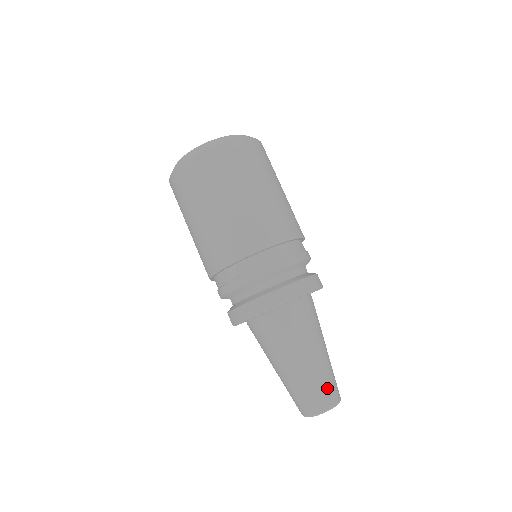
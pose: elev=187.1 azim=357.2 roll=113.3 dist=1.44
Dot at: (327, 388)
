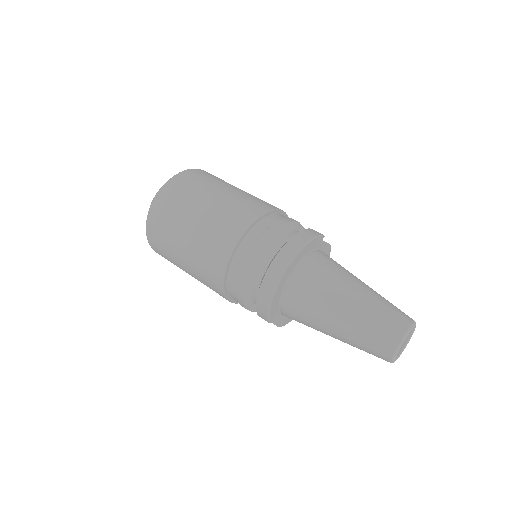
Dot at: (389, 316)
